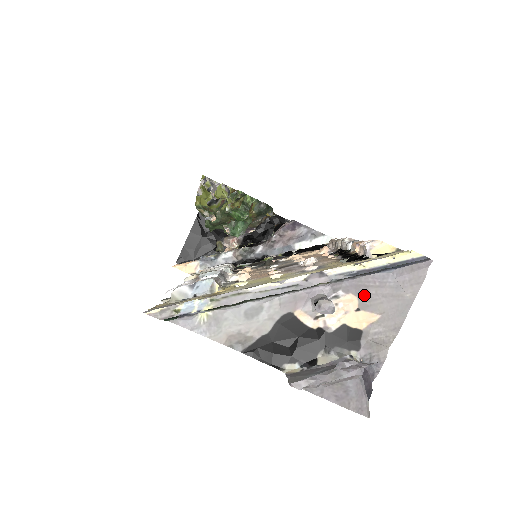
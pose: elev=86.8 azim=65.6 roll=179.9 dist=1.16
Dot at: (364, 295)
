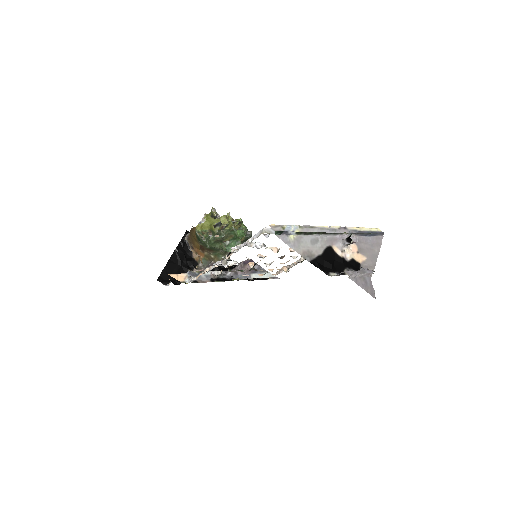
Dot at: (360, 246)
